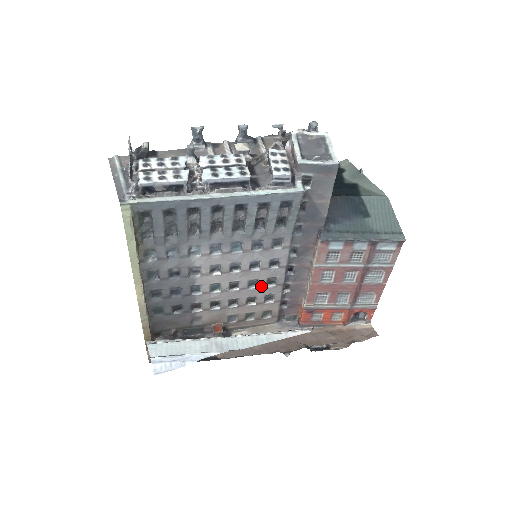
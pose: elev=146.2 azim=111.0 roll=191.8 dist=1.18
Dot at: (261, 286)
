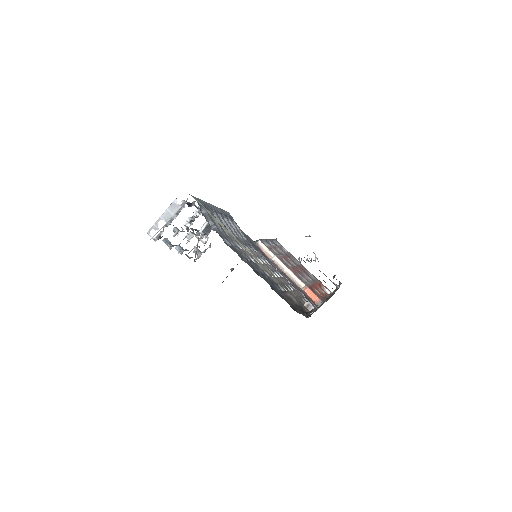
Dot at: (280, 276)
